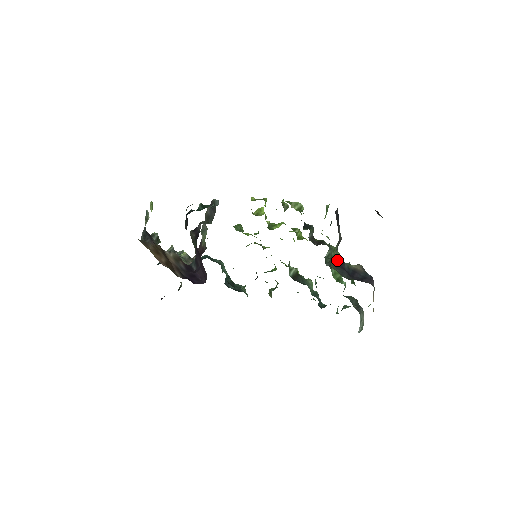
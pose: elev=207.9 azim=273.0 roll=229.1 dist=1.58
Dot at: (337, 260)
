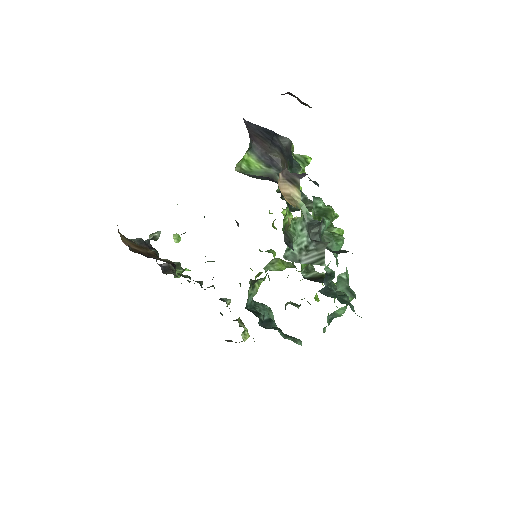
Dot at: (268, 178)
